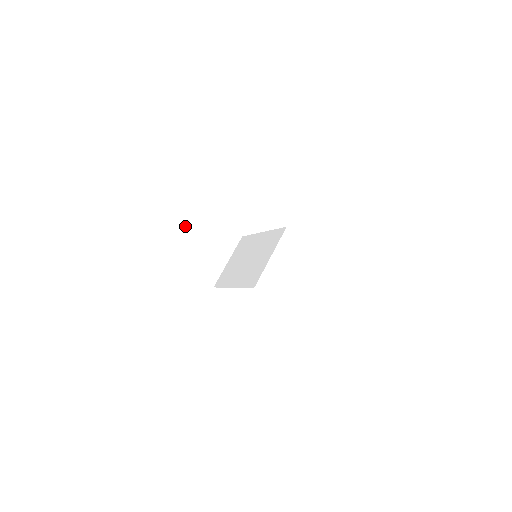
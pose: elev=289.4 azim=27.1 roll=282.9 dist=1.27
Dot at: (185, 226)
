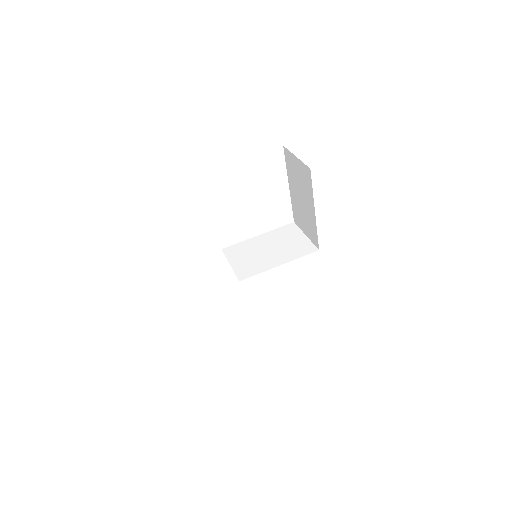
Dot at: occluded
